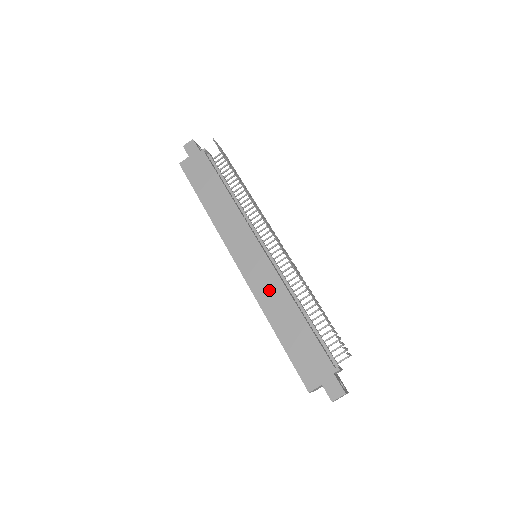
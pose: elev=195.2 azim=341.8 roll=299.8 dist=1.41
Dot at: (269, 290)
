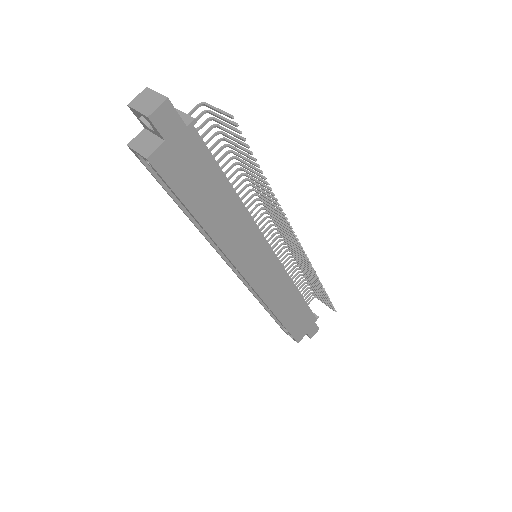
Dot at: (278, 290)
